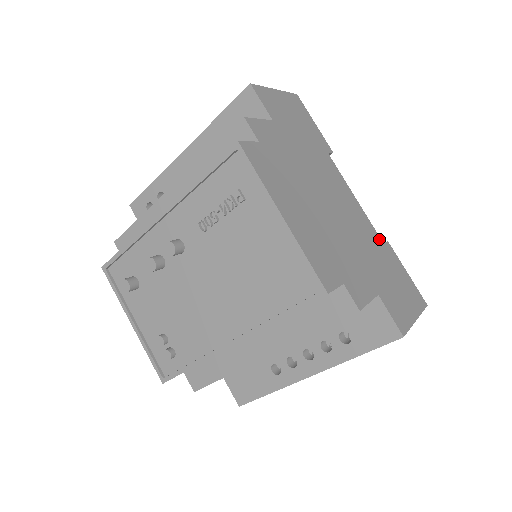
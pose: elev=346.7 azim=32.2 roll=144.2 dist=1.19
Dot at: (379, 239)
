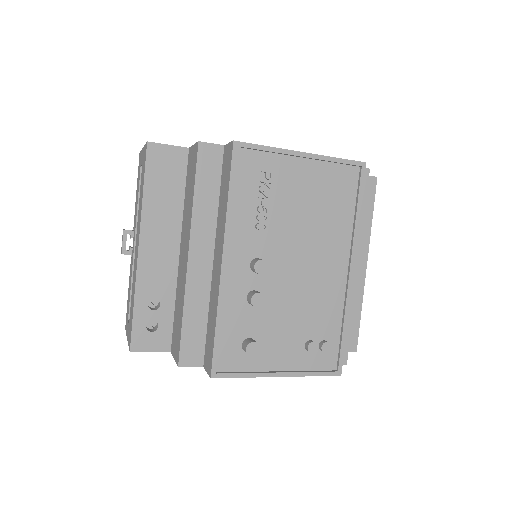
Dot at: occluded
